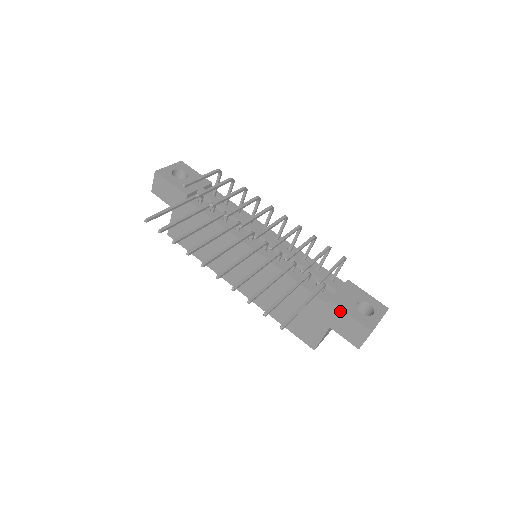
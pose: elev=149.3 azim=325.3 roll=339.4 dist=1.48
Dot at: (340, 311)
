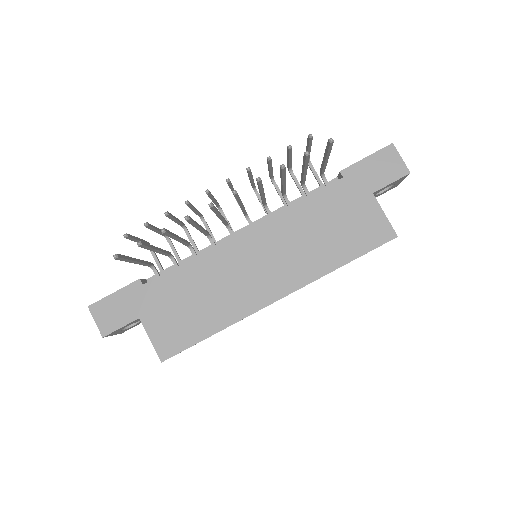
Dot at: (357, 166)
